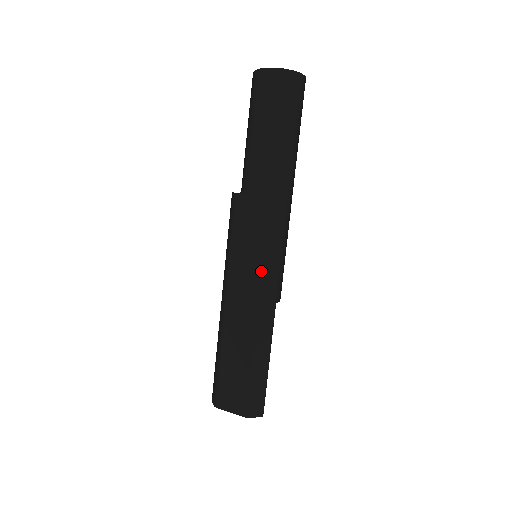
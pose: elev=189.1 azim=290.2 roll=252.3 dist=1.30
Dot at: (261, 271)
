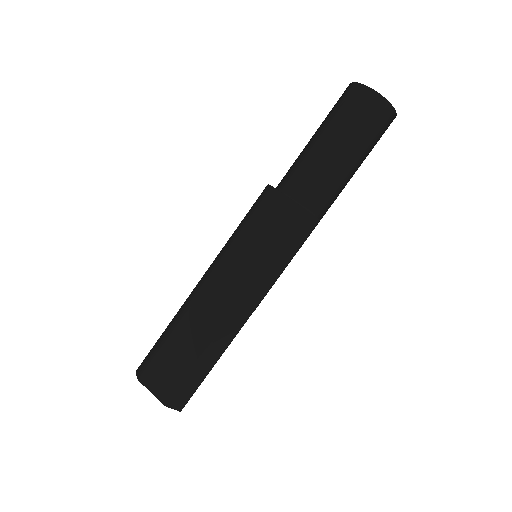
Dot at: (258, 275)
